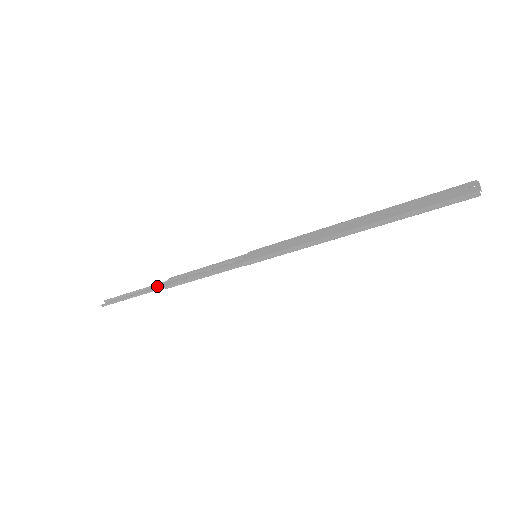
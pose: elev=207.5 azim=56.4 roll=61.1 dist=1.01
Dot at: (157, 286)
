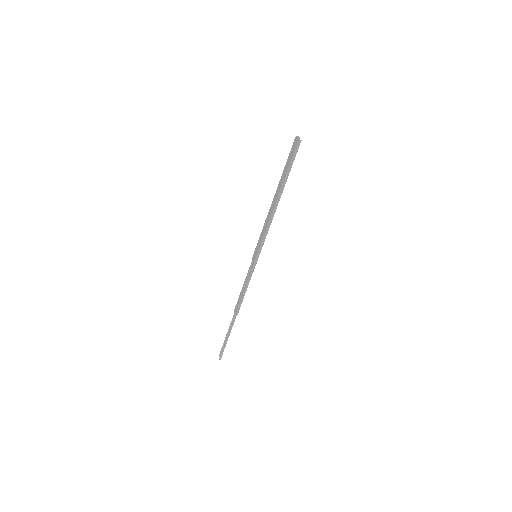
Dot at: occluded
